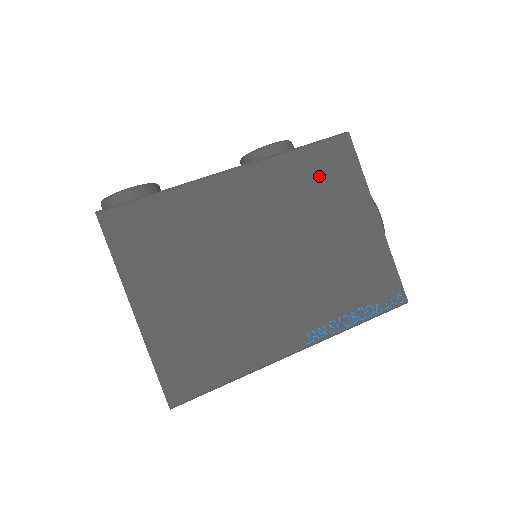
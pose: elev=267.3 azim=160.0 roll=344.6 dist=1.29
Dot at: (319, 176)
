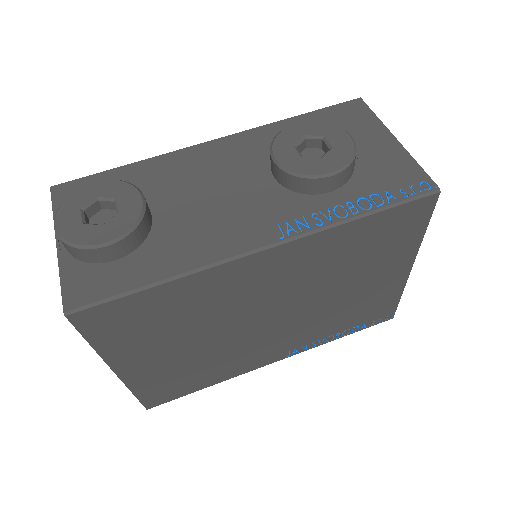
Dot at: (372, 241)
